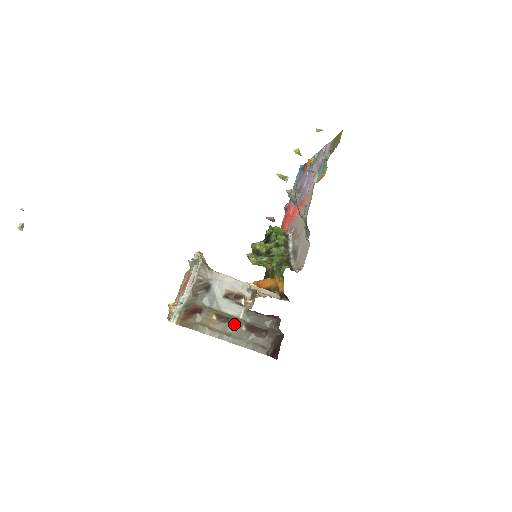
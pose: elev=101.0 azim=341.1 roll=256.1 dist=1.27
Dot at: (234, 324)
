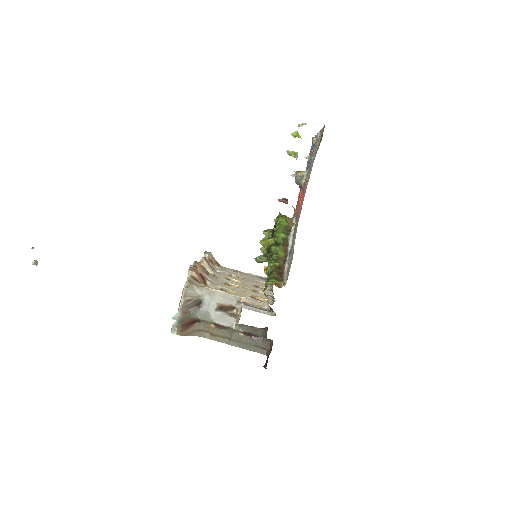
Dot at: (231, 331)
